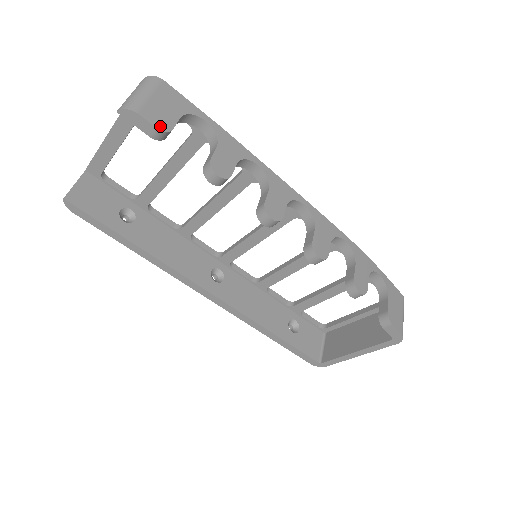
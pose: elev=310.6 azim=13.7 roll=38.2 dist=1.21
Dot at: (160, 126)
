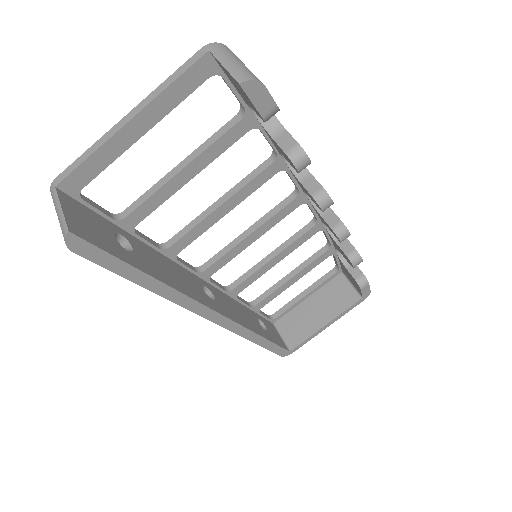
Dot at: (275, 103)
